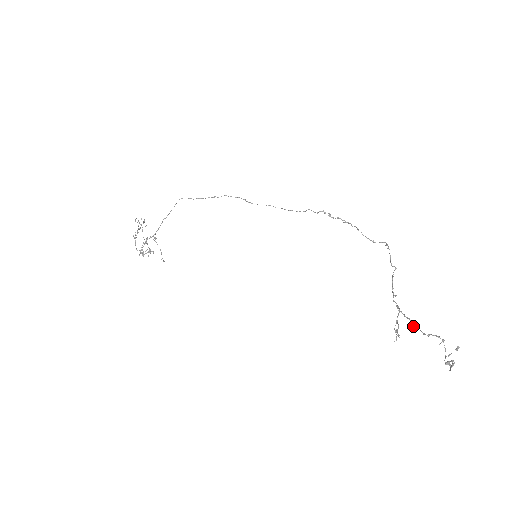
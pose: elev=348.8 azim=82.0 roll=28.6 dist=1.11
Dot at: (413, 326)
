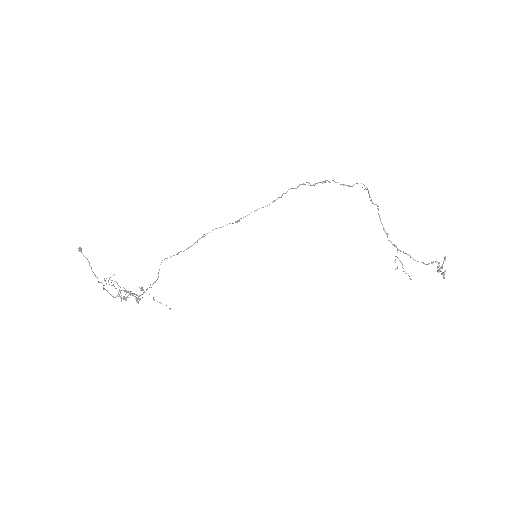
Dot at: (414, 260)
